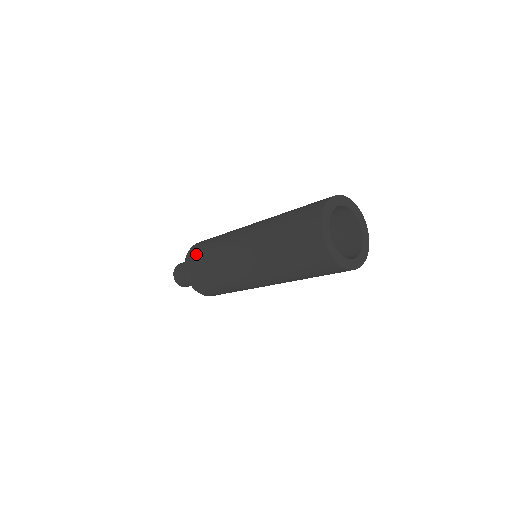
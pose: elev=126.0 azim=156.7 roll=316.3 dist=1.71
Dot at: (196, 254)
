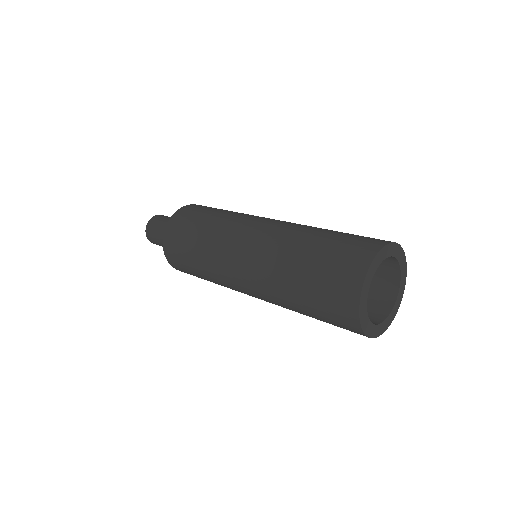
Dot at: (197, 210)
